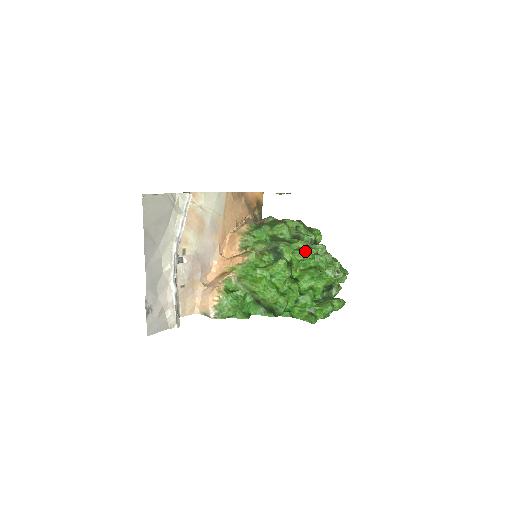
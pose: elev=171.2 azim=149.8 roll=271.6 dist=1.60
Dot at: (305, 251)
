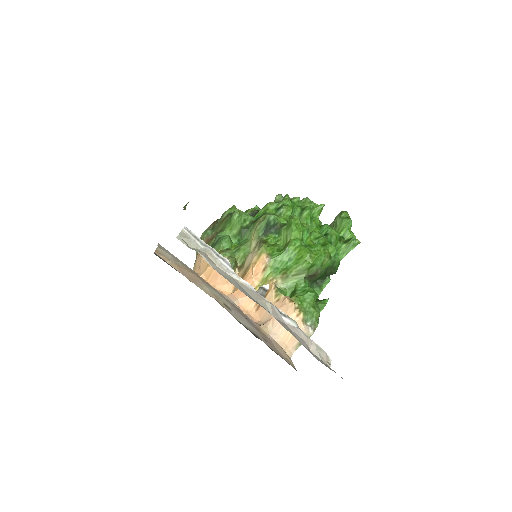
Dot at: (284, 204)
